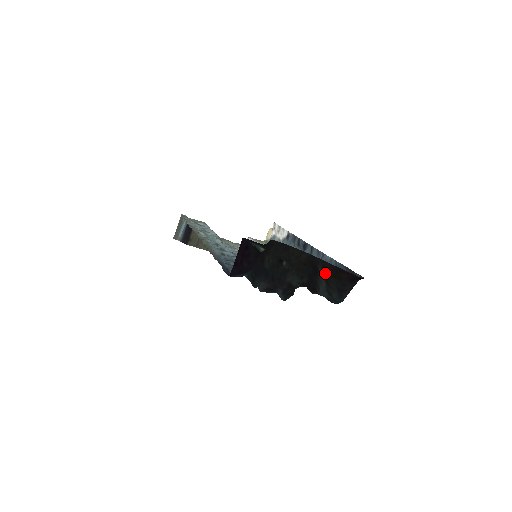
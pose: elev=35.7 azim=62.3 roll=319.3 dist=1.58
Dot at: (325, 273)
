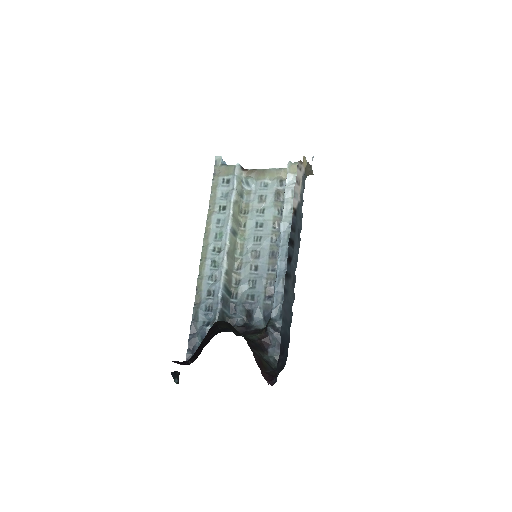
Dot at: (258, 356)
